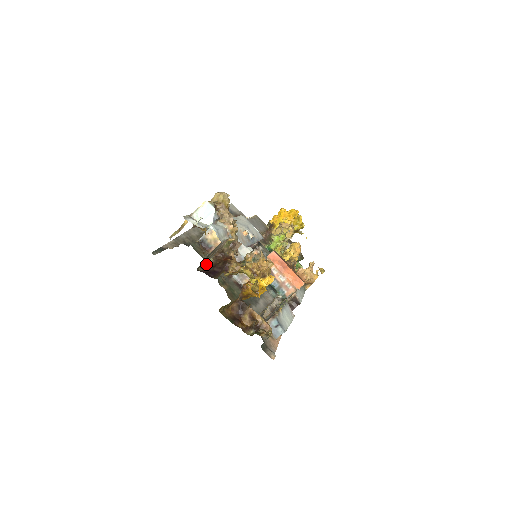
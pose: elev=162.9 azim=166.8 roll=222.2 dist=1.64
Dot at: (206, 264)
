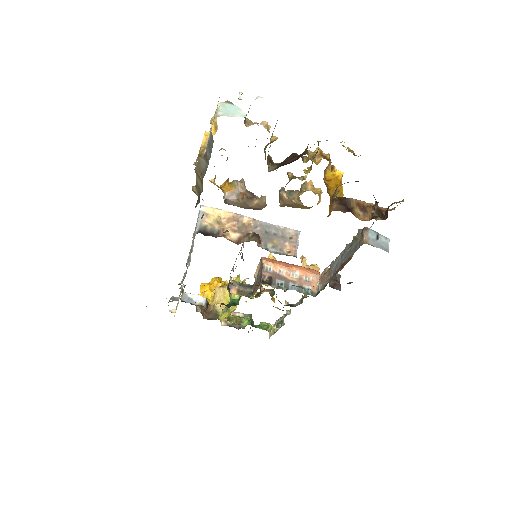
Dot at: (269, 169)
